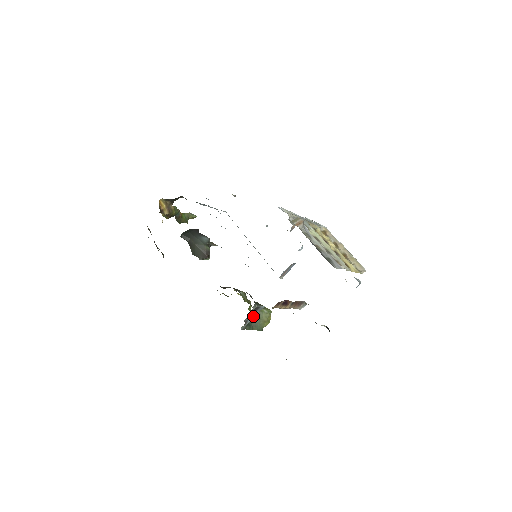
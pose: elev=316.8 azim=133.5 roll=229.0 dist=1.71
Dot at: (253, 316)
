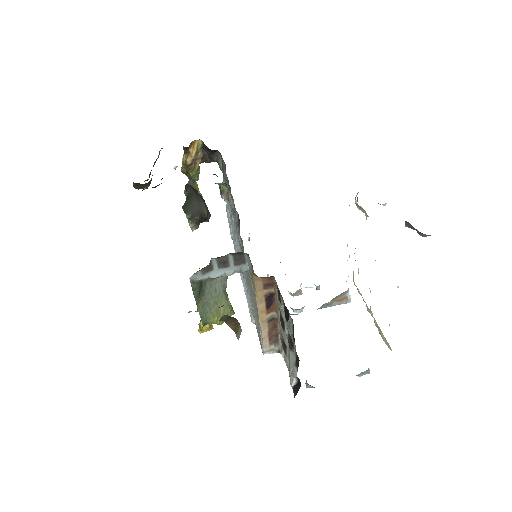
Dot at: (223, 272)
